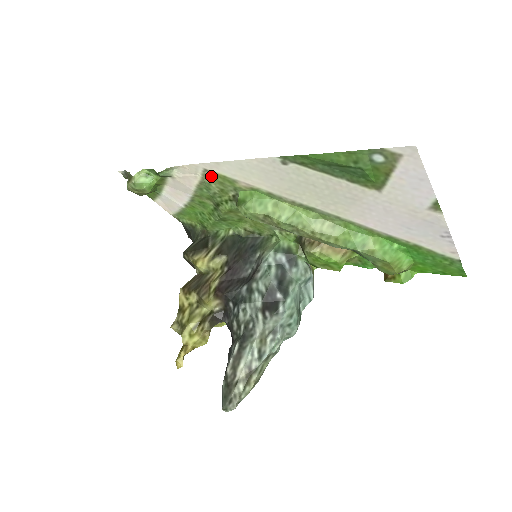
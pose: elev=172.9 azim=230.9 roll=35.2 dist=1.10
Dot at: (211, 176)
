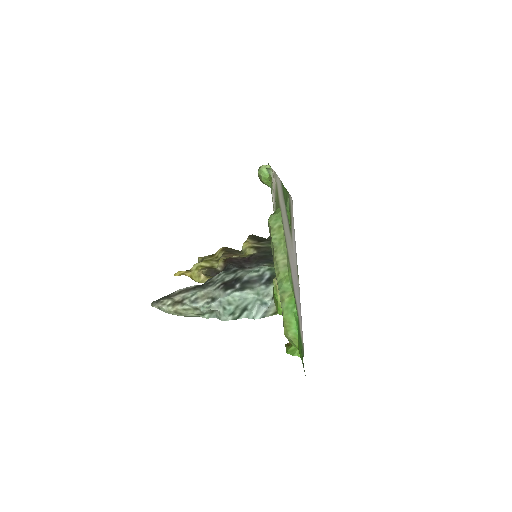
Dot at: occluded
